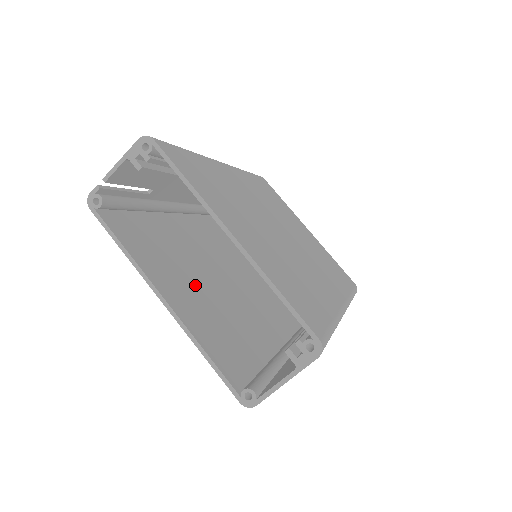
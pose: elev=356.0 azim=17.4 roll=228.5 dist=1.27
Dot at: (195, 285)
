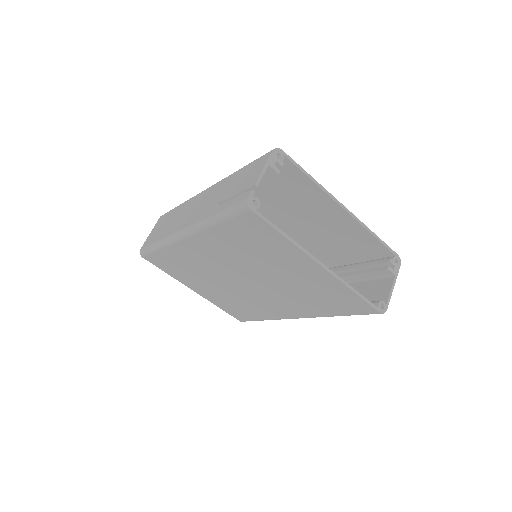
Dot at: occluded
